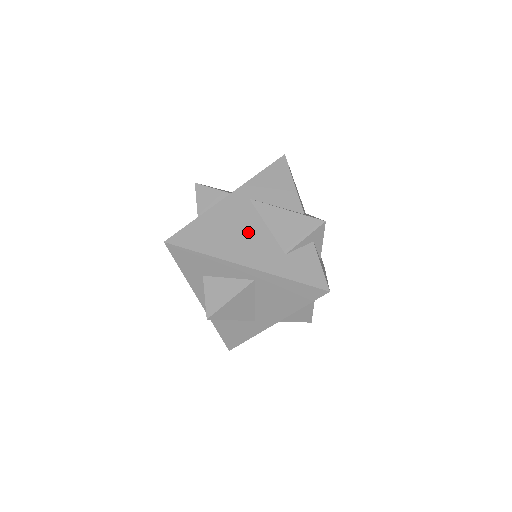
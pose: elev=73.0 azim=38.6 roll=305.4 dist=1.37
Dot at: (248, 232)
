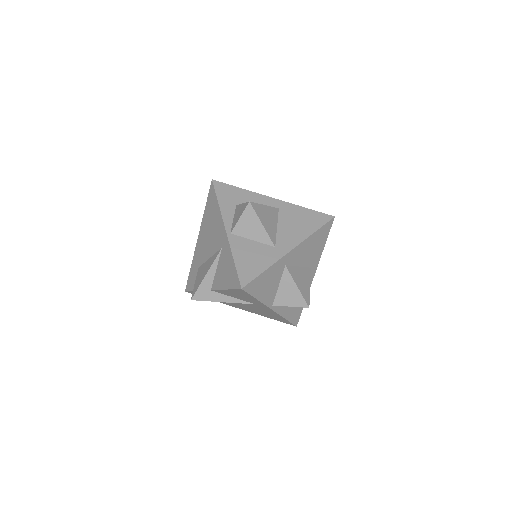
Dot at: occluded
